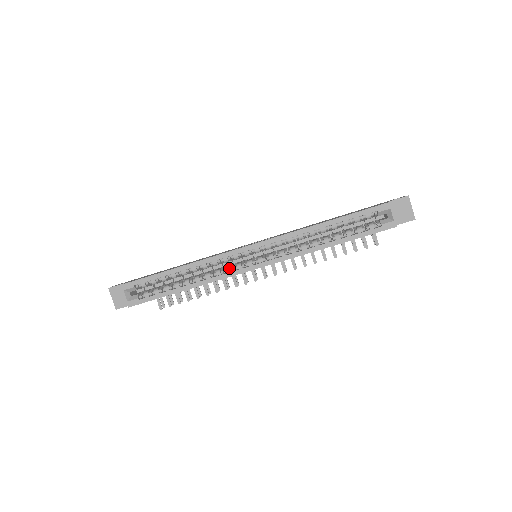
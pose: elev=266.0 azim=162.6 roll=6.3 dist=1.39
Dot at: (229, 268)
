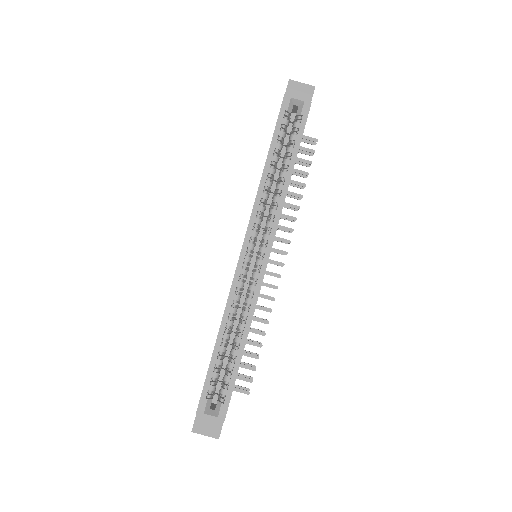
Dot at: (251, 286)
